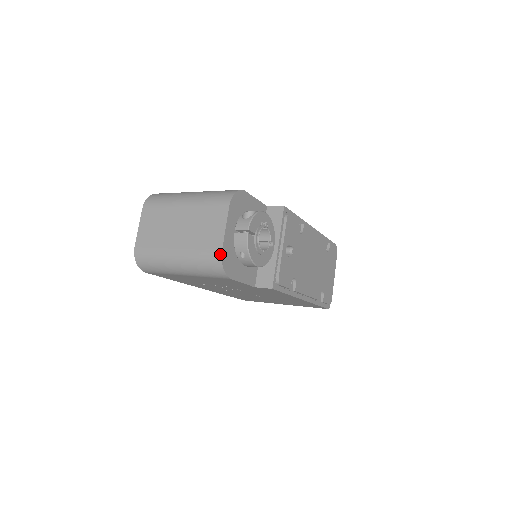
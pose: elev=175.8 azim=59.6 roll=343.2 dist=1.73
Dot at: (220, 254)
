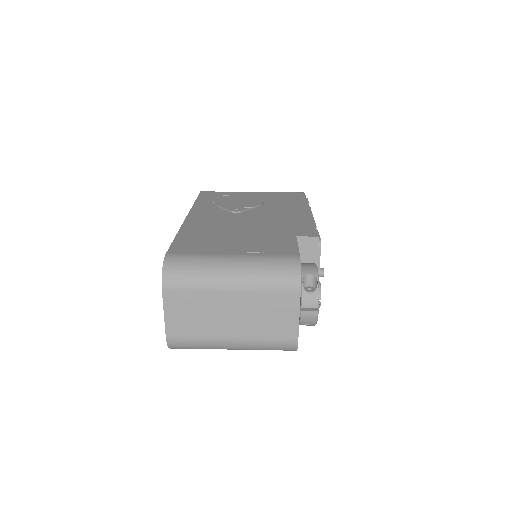
Dot at: (296, 343)
